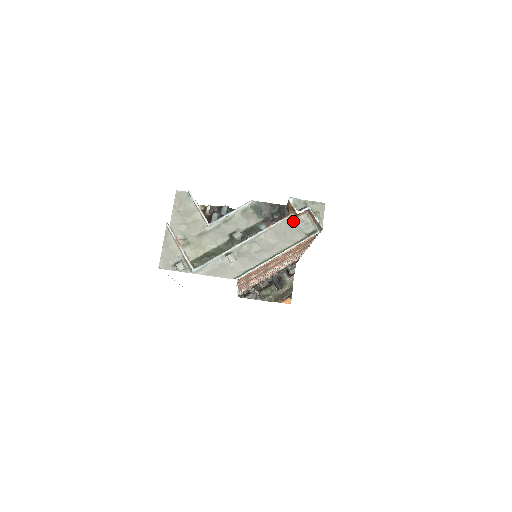
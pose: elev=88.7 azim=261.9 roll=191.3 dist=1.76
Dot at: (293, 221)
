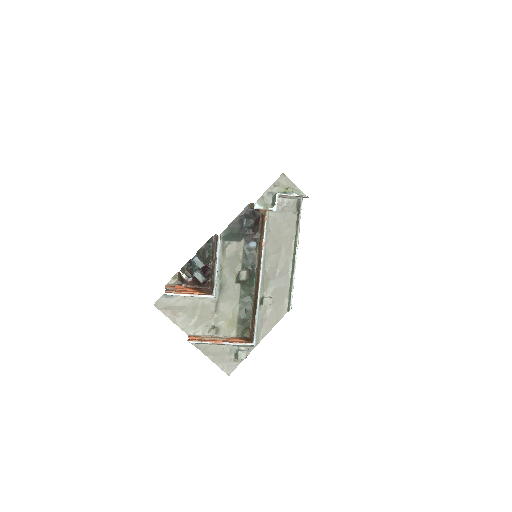
Dot at: (273, 215)
